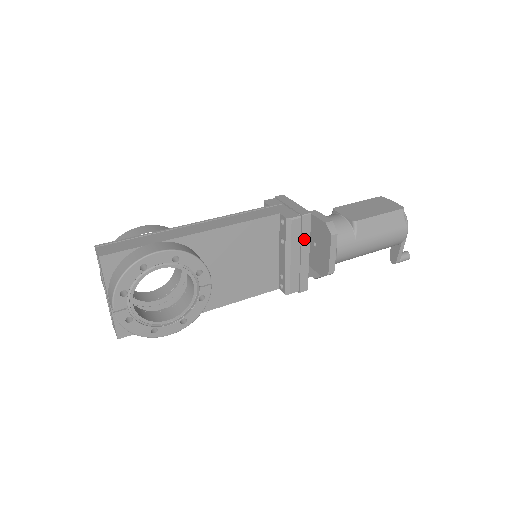
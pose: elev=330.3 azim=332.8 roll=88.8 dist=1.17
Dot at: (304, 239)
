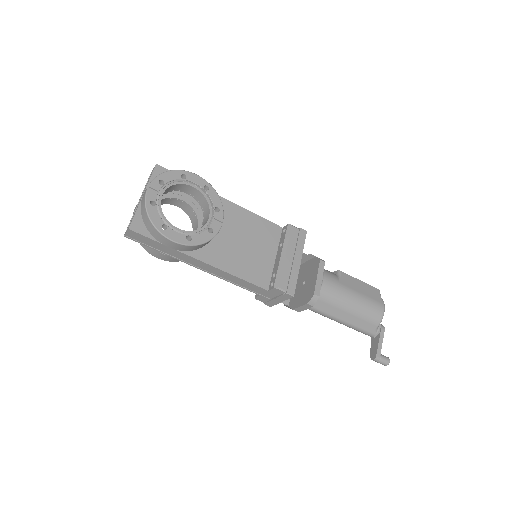
Dot at: (299, 247)
